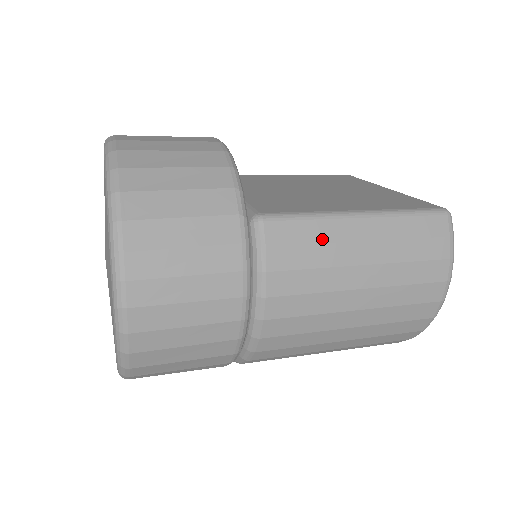
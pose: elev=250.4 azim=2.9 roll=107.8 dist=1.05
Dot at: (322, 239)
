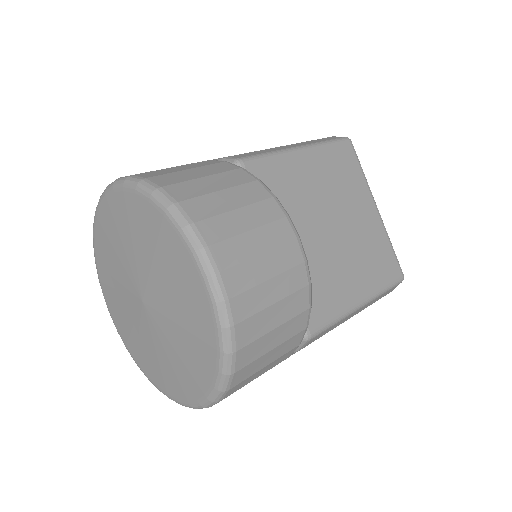
Dot at: (332, 329)
